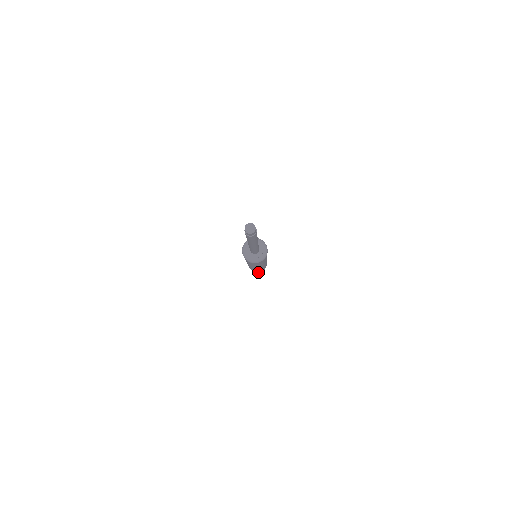
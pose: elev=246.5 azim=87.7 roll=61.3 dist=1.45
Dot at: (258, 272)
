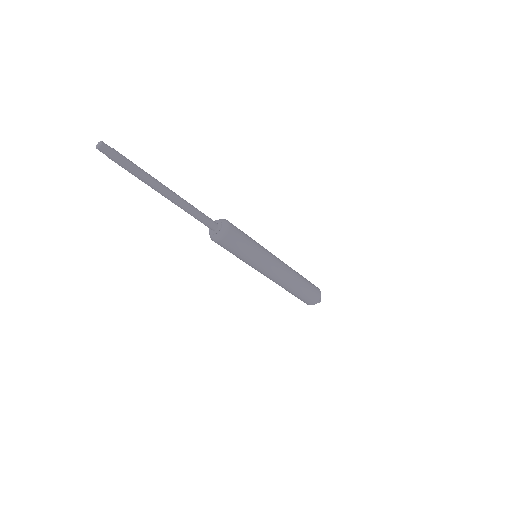
Dot at: (311, 302)
